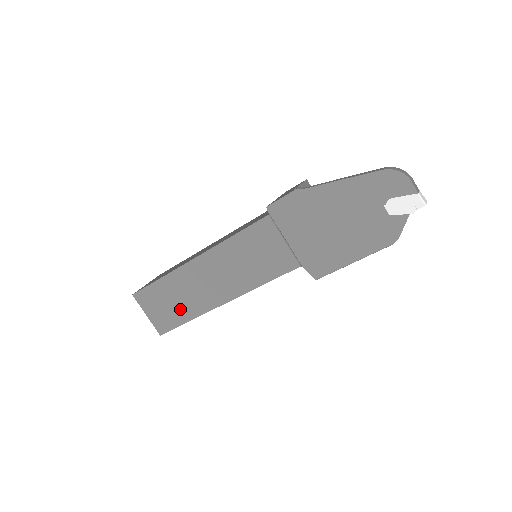
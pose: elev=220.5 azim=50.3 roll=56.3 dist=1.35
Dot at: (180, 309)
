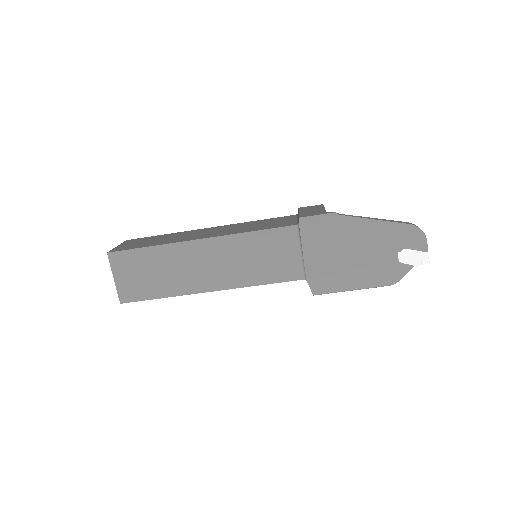
Dot at: (159, 283)
